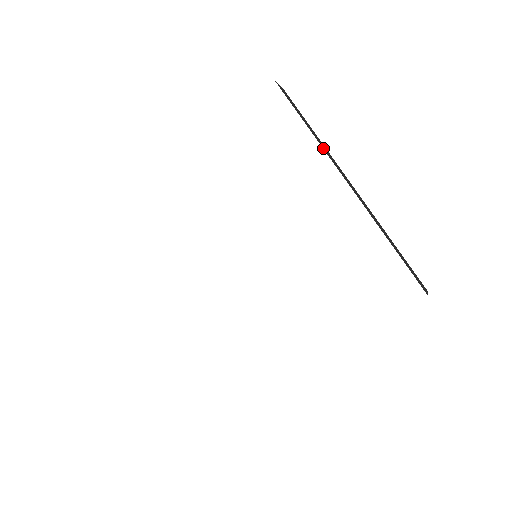
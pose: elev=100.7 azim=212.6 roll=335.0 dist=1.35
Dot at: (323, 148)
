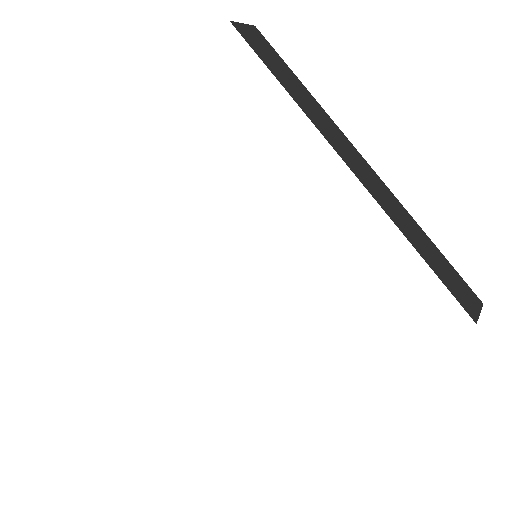
Dot at: (309, 115)
